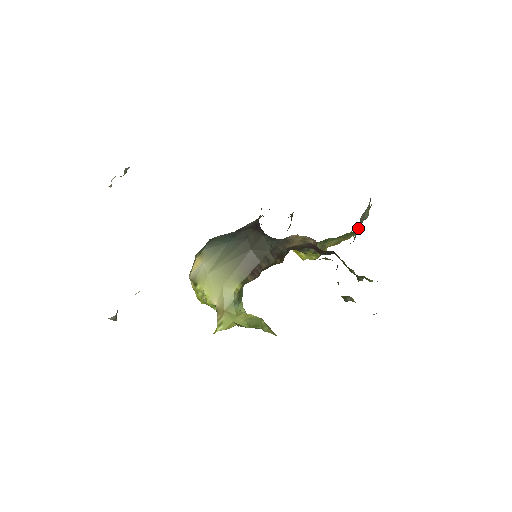
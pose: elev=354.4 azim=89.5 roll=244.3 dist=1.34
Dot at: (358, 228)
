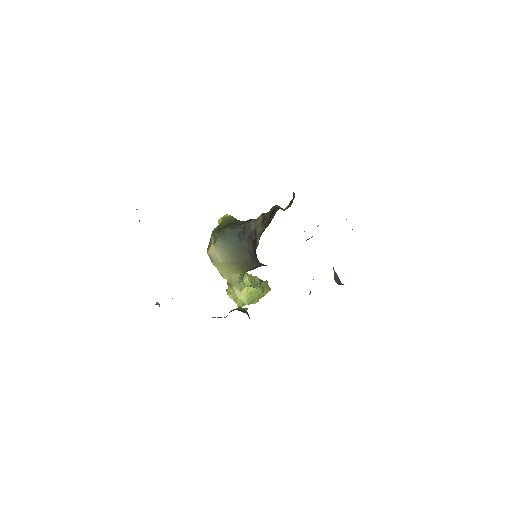
Dot at: occluded
